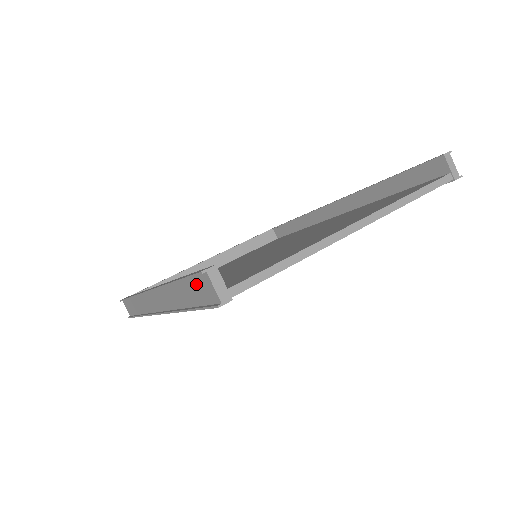
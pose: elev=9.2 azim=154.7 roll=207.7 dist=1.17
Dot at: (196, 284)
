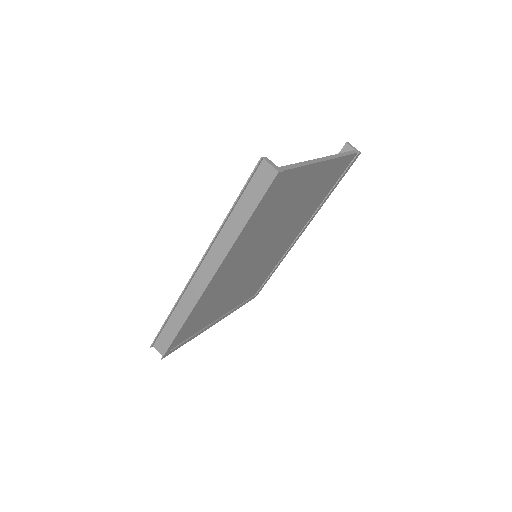
Dot at: (254, 183)
